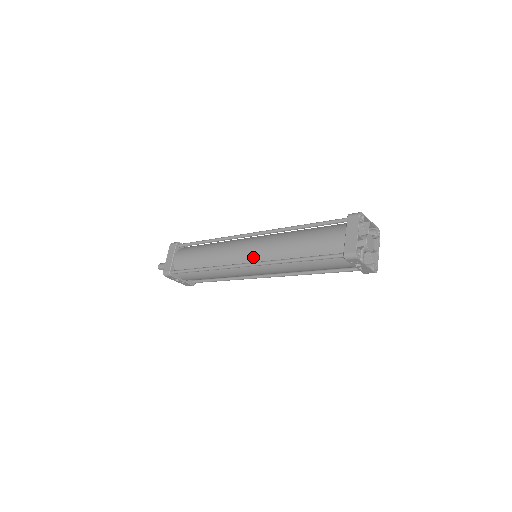
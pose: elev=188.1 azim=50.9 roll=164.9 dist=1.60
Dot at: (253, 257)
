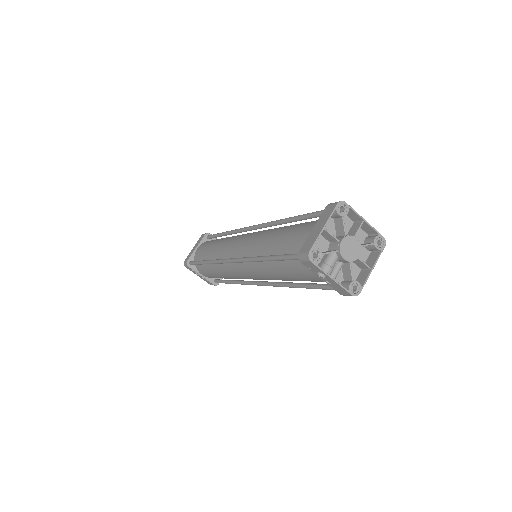
Dot at: (240, 252)
